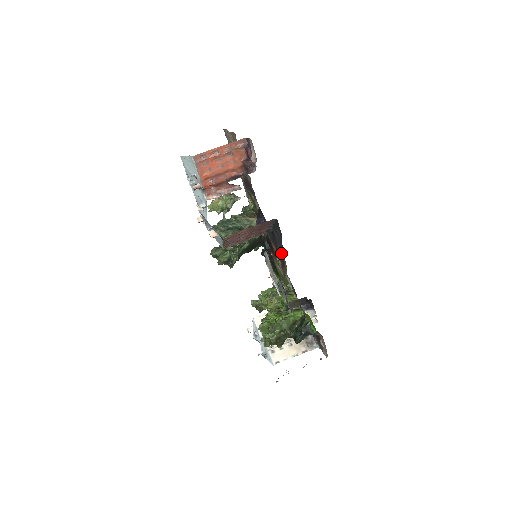
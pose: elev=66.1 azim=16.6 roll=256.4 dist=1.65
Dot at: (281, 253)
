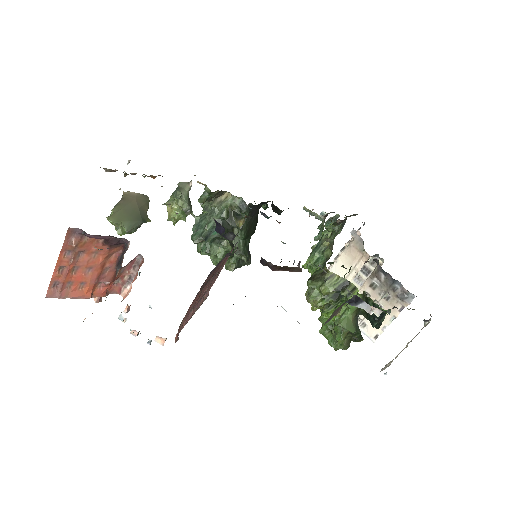
Dot at: (270, 263)
